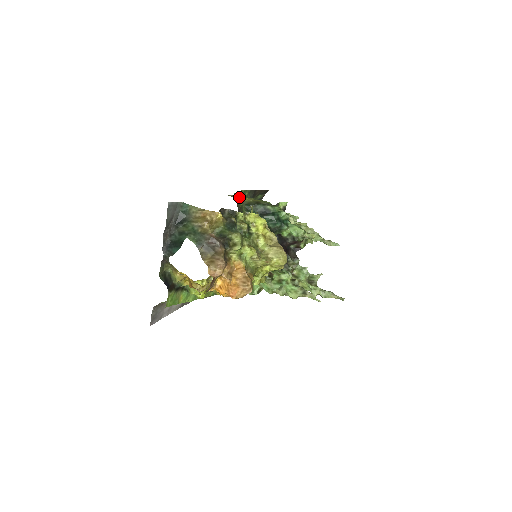
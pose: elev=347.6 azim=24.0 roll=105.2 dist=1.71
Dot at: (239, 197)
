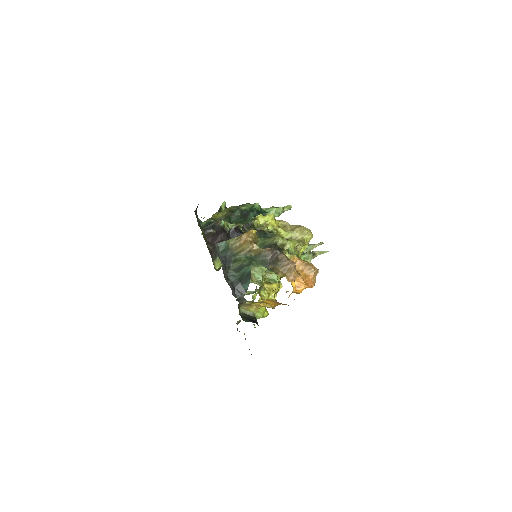
Dot at: (212, 218)
